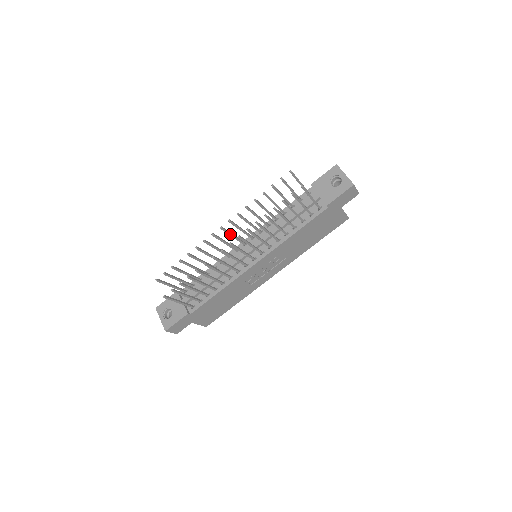
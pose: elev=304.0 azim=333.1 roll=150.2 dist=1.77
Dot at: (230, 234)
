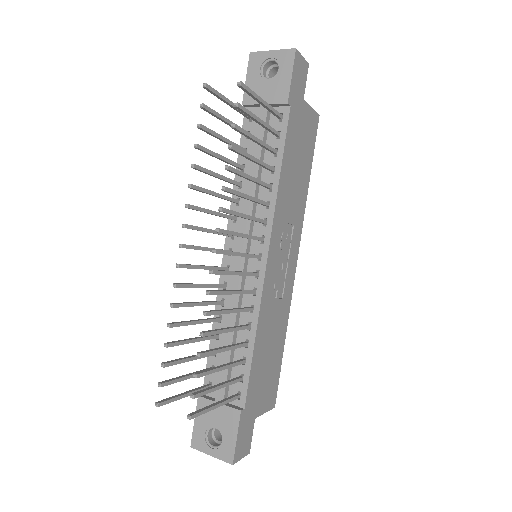
Dot at: (200, 248)
